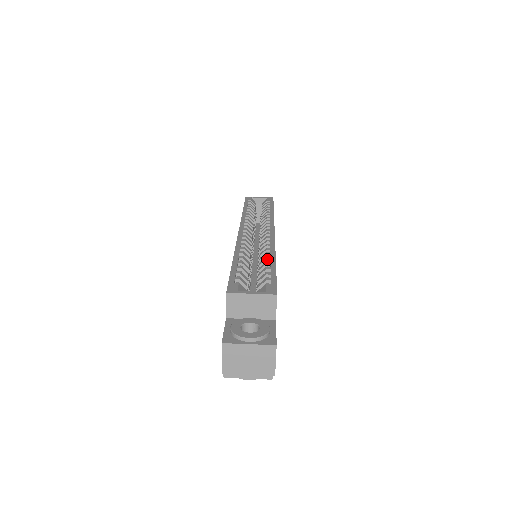
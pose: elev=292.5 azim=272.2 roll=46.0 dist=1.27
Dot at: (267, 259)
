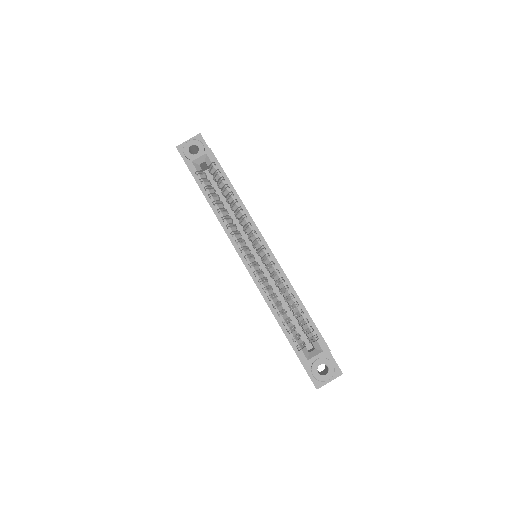
Dot at: (295, 302)
